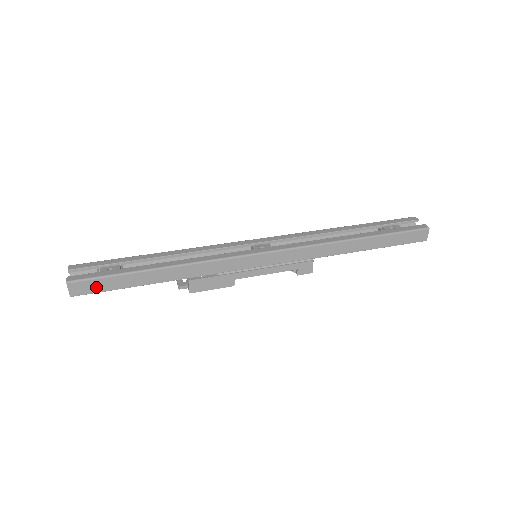
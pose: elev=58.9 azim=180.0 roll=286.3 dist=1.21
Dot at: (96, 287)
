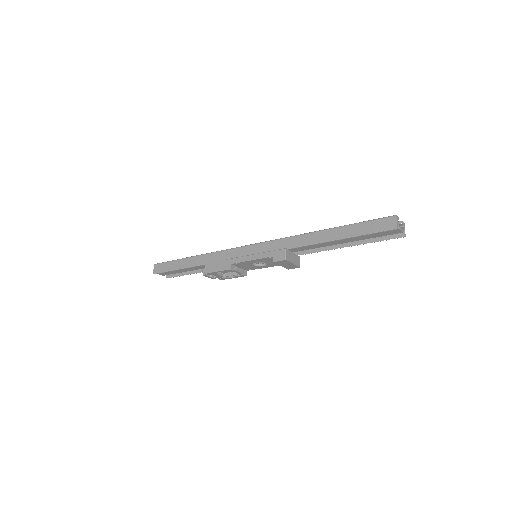
Dot at: (165, 268)
